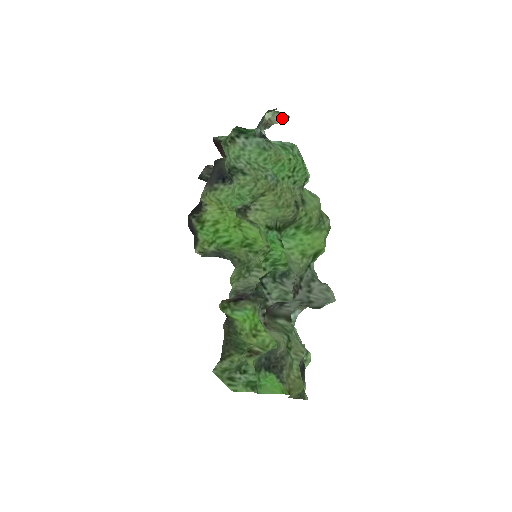
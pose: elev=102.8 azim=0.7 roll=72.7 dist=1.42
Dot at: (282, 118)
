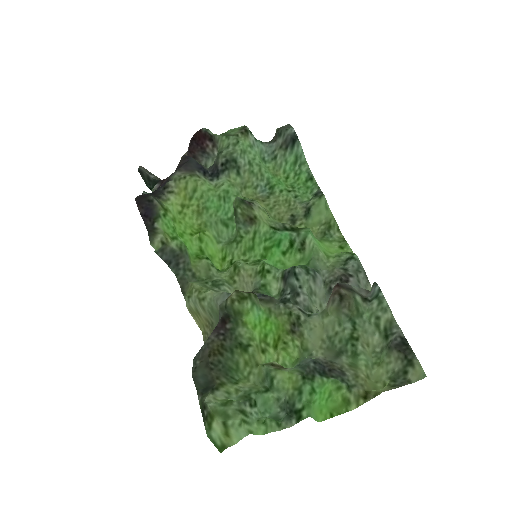
Dot at: occluded
